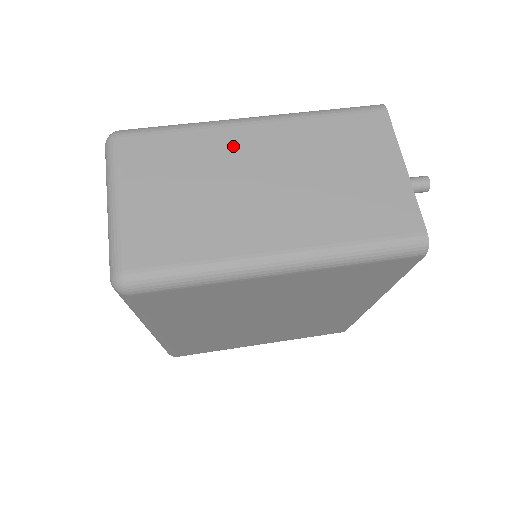
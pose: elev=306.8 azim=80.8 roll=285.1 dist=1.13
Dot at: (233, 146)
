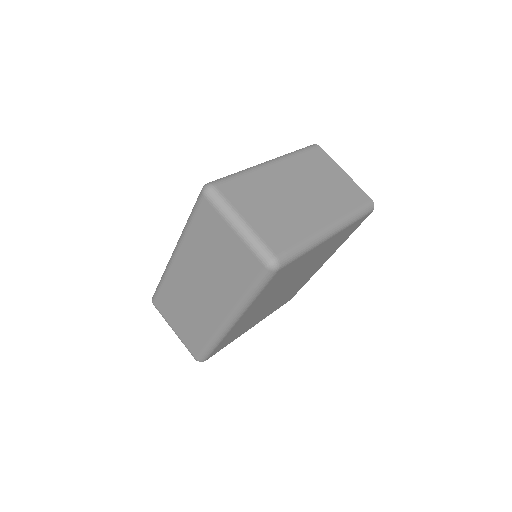
Dot at: (273, 178)
